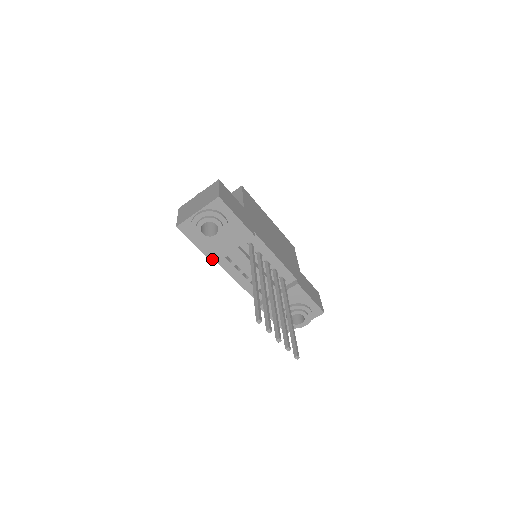
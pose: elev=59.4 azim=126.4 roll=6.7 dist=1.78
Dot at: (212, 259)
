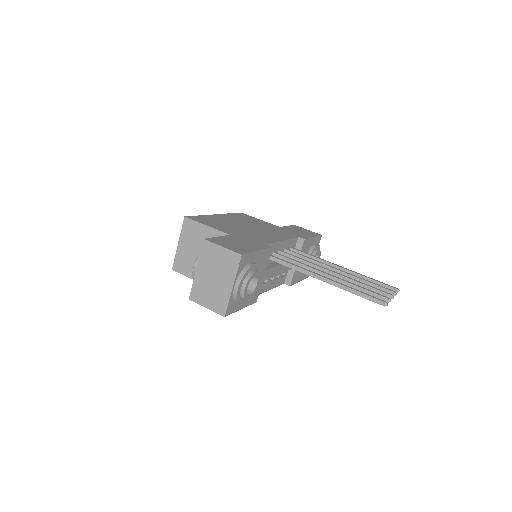
Dot at: (255, 301)
